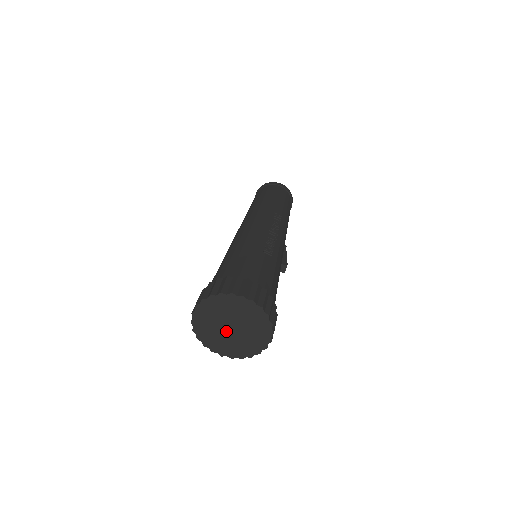
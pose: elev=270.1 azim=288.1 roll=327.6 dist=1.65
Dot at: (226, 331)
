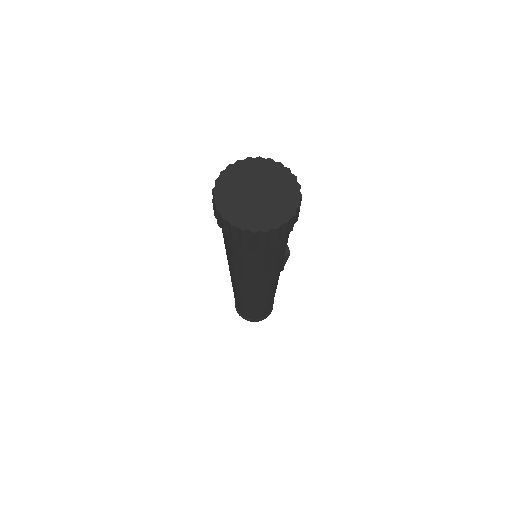
Dot at: (254, 200)
